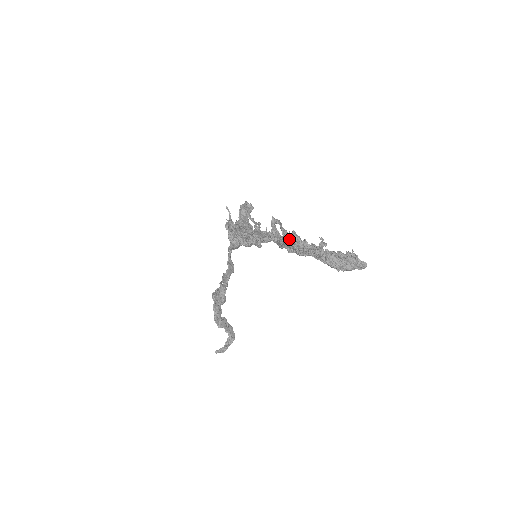
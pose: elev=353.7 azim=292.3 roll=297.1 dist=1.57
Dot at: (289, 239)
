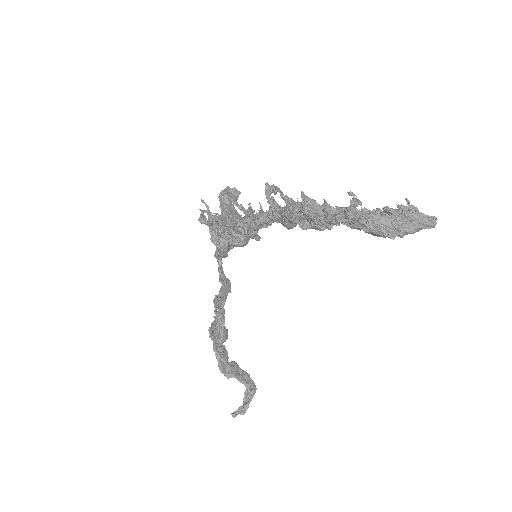
Dot at: (298, 208)
